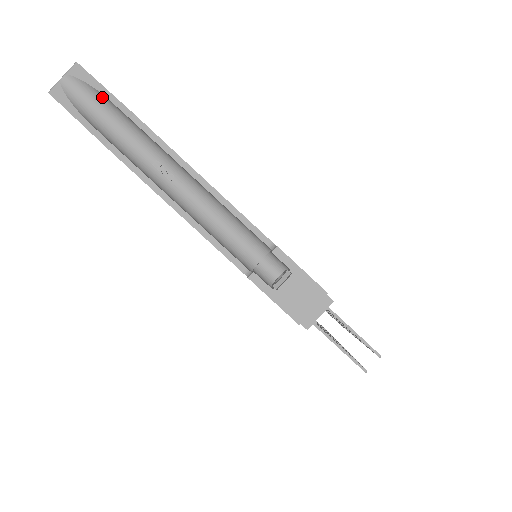
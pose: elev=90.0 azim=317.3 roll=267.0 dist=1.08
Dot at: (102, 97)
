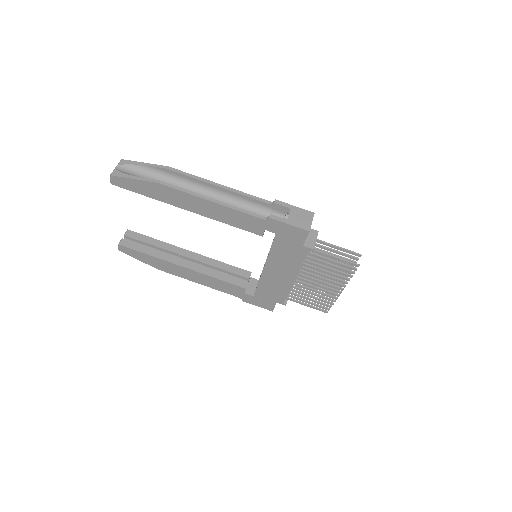
Dot at: (144, 168)
